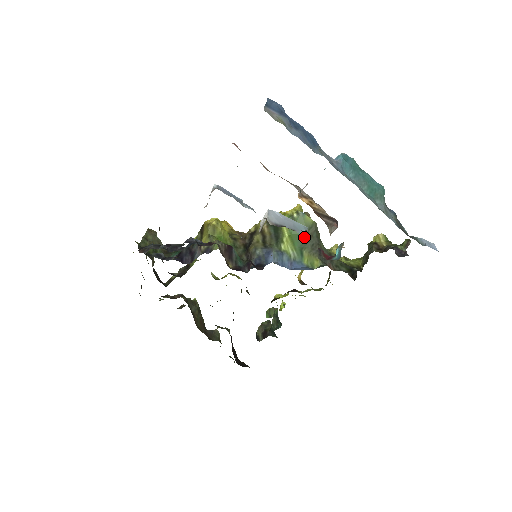
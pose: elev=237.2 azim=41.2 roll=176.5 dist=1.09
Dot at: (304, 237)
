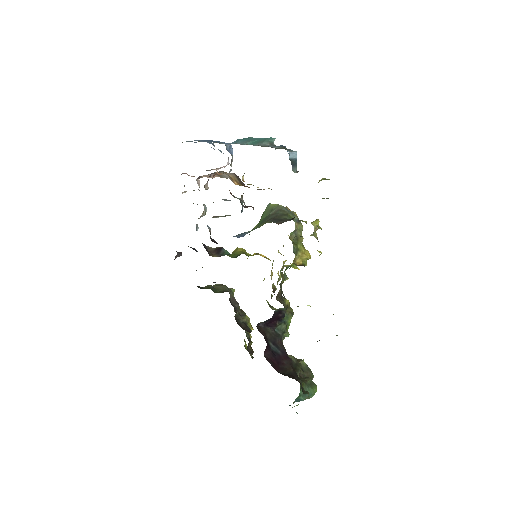
Dot at: (267, 217)
